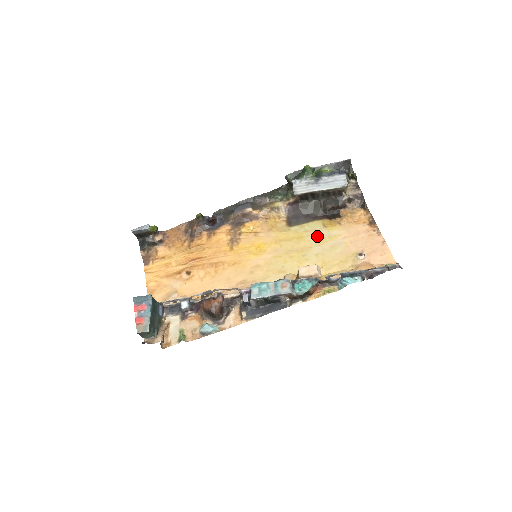
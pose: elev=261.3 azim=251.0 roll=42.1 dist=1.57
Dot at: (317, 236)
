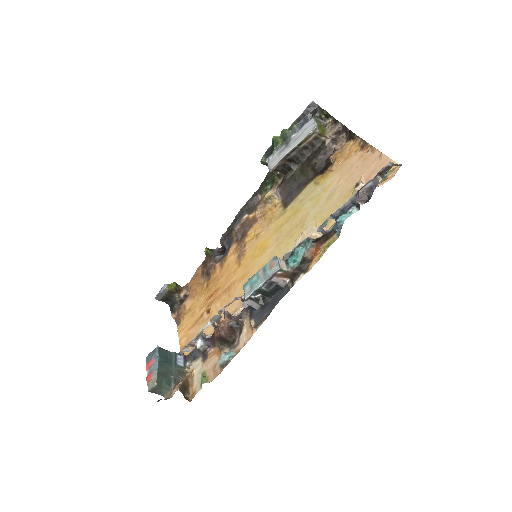
Dot at: (311, 198)
